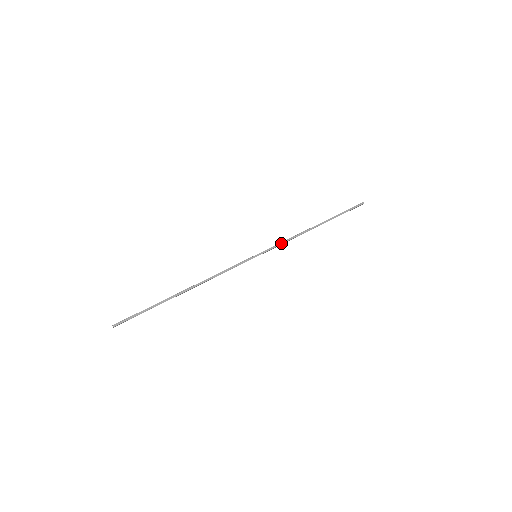
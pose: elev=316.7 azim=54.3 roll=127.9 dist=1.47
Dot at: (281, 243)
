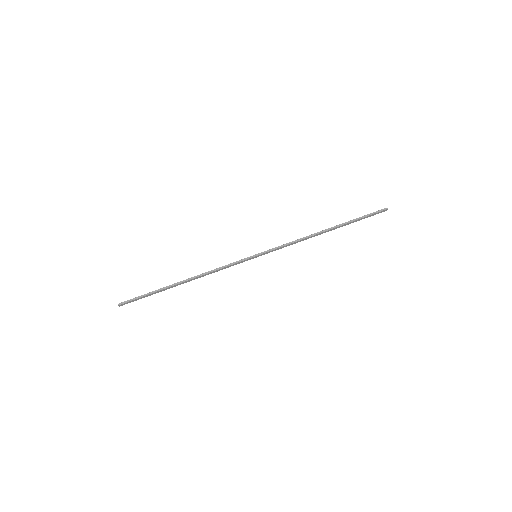
Dot at: (283, 245)
